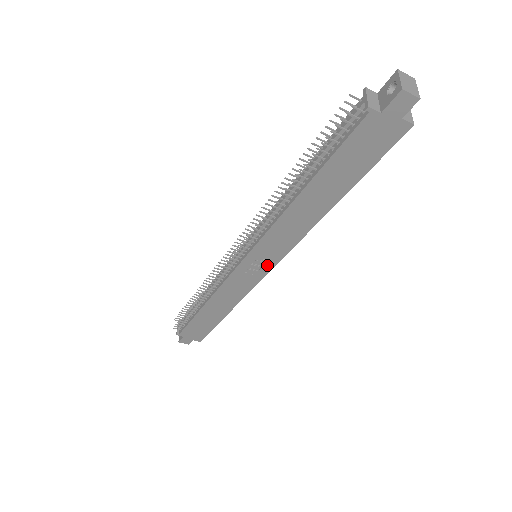
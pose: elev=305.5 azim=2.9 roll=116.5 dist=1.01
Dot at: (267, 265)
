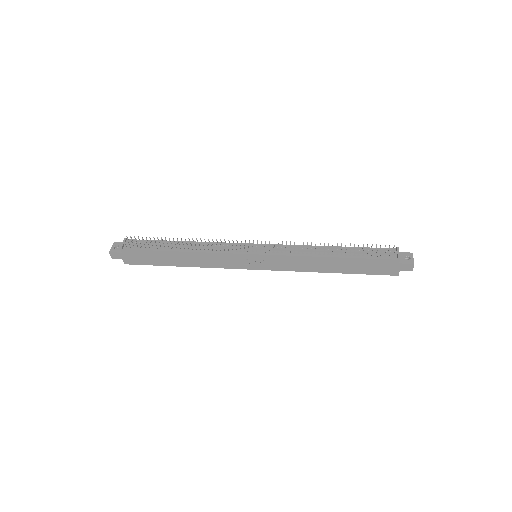
Dot at: (259, 266)
